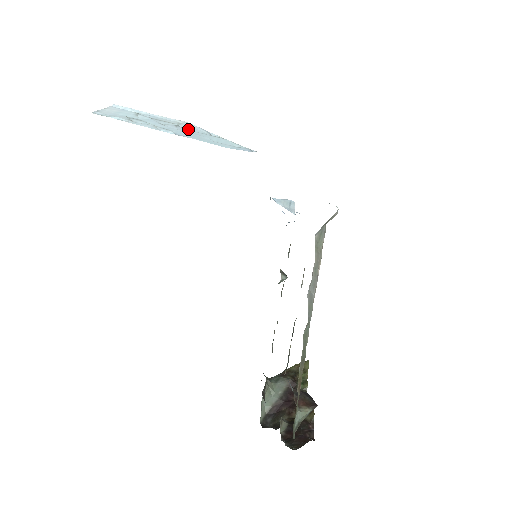
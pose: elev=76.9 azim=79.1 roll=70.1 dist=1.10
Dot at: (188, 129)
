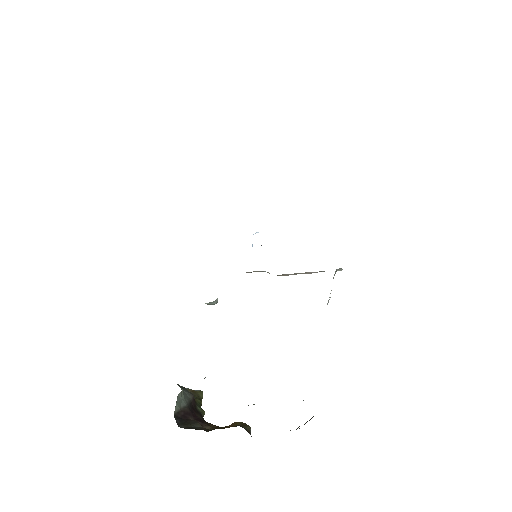
Dot at: occluded
